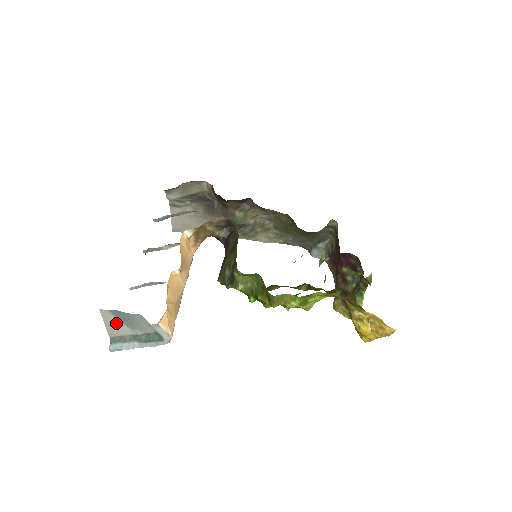
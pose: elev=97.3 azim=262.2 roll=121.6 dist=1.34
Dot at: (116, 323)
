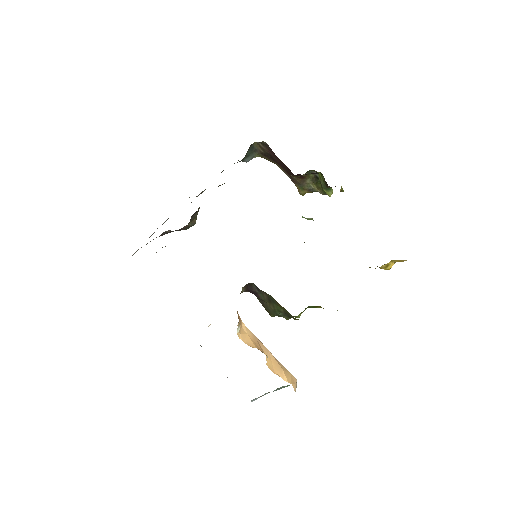
Dot at: occluded
